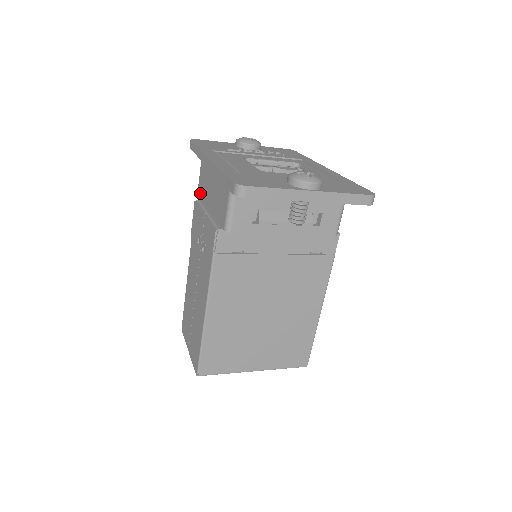
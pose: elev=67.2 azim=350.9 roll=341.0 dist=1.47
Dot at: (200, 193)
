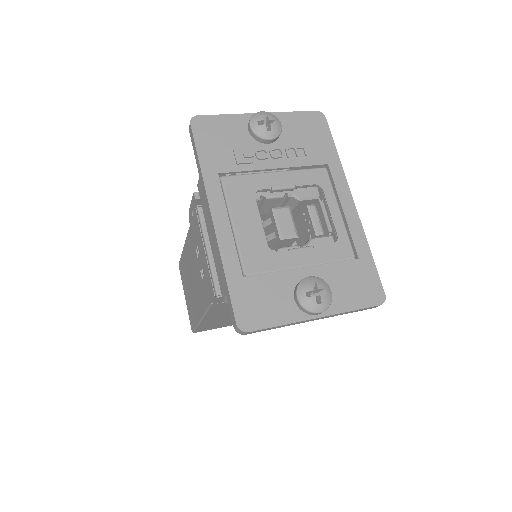
Dot at: (200, 196)
